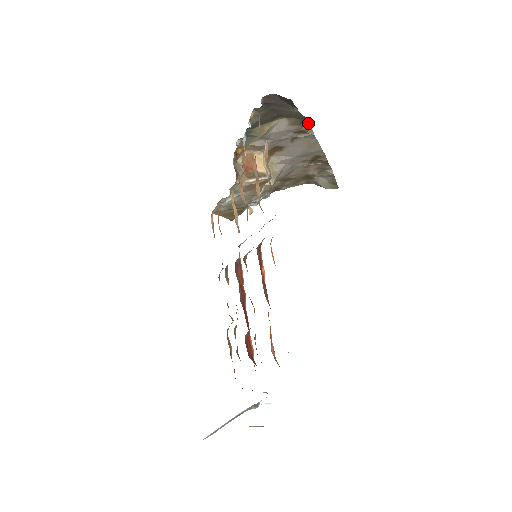
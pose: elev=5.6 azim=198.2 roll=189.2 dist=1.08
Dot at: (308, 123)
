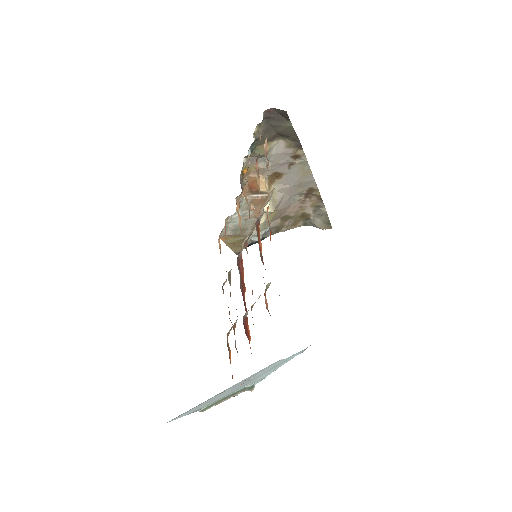
Dot at: (301, 146)
